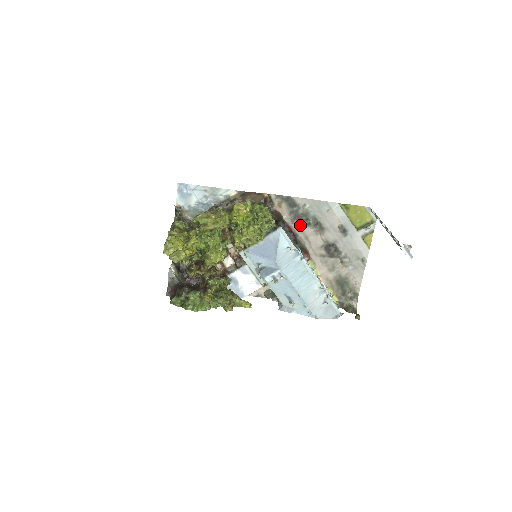
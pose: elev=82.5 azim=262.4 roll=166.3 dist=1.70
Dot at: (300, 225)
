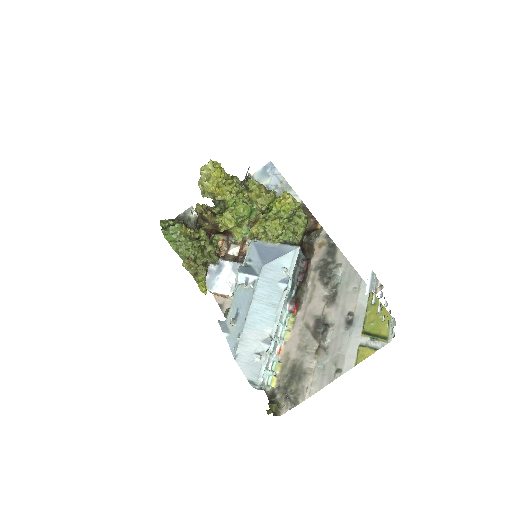
Dot at: (319, 278)
